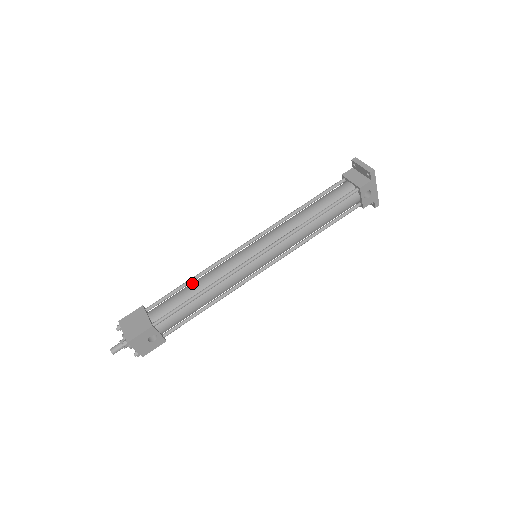
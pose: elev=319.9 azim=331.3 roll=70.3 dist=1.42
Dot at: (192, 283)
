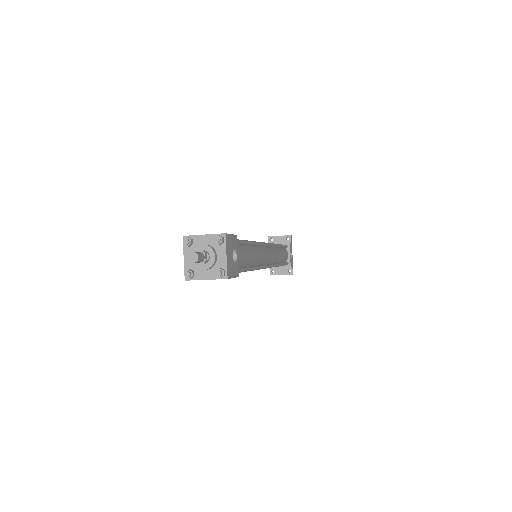
Dot at: occluded
